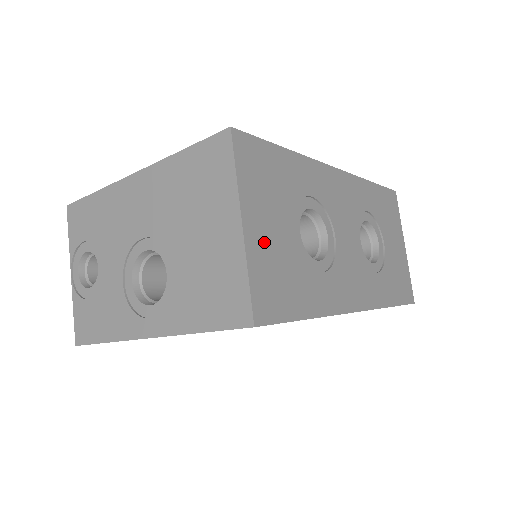
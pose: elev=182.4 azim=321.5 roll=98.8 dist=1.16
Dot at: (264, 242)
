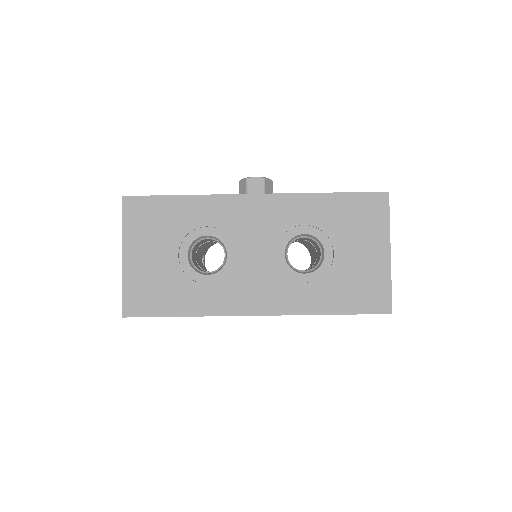
Dot at: (142, 266)
